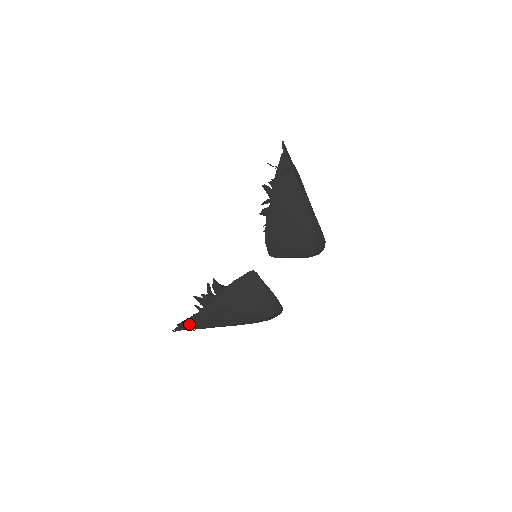
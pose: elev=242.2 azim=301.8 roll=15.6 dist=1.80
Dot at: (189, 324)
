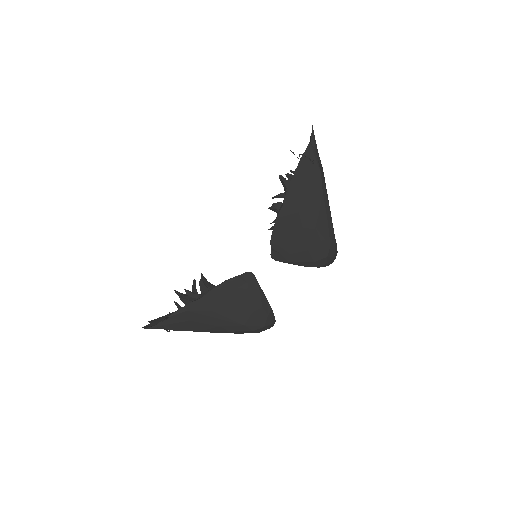
Dot at: (164, 323)
